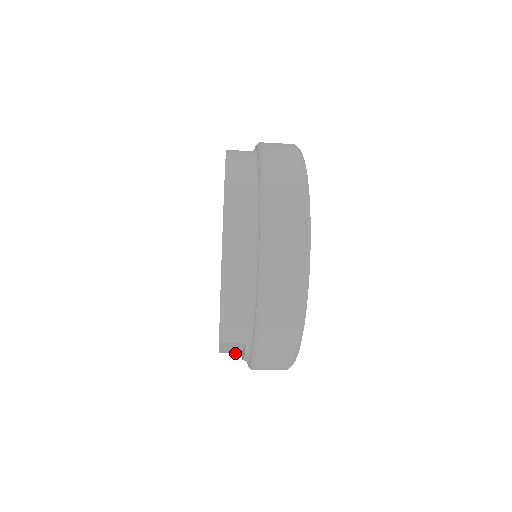
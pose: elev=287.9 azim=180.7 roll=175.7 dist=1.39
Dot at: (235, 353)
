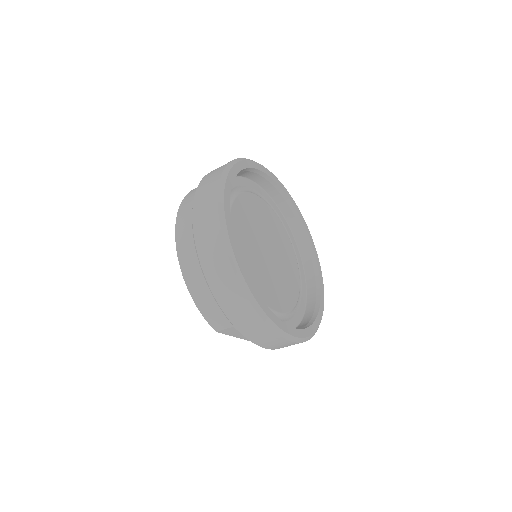
Dot at: occluded
